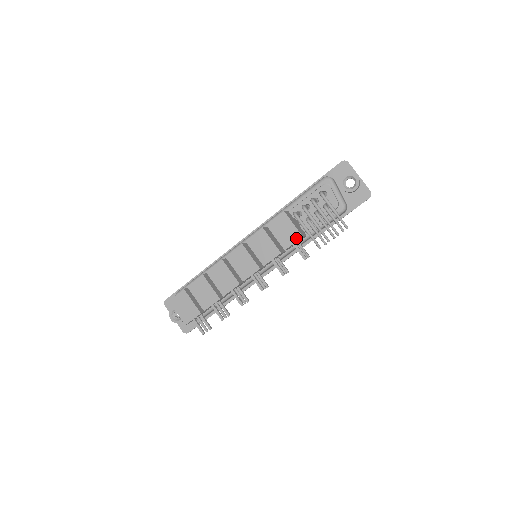
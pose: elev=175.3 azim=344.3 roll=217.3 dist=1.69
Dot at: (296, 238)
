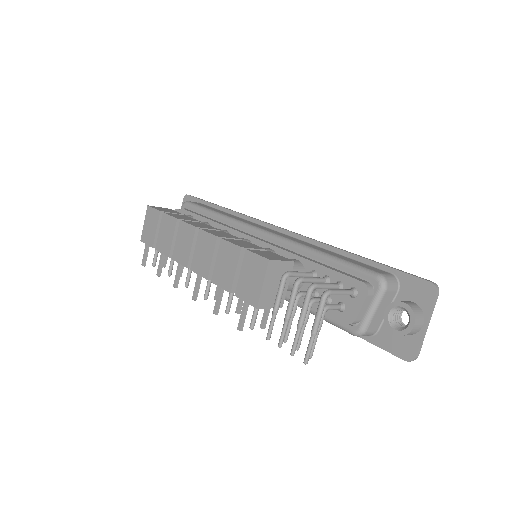
Dot at: (251, 300)
